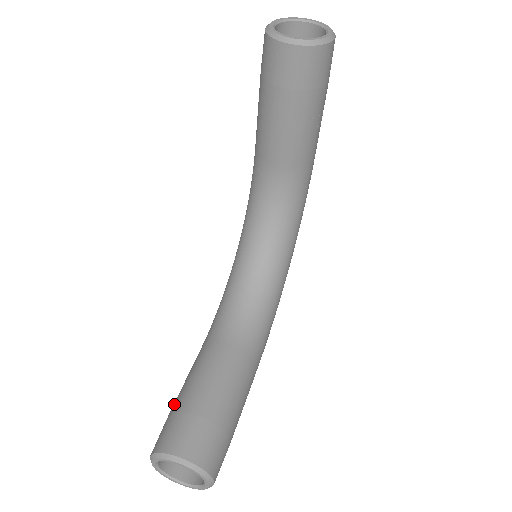
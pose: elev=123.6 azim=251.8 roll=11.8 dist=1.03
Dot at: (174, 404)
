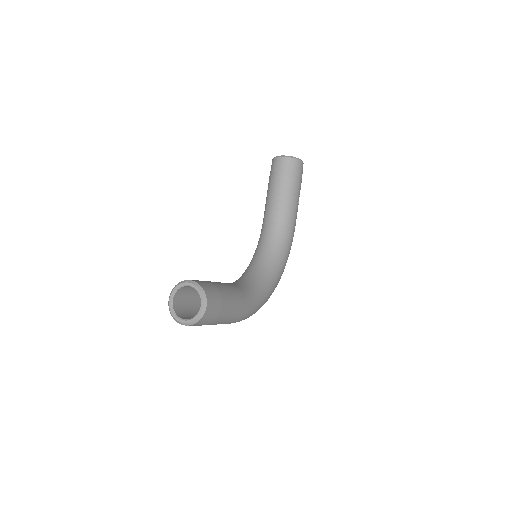
Dot at: occluded
